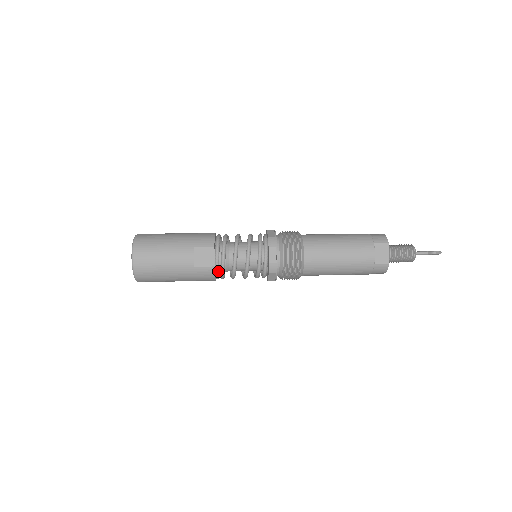
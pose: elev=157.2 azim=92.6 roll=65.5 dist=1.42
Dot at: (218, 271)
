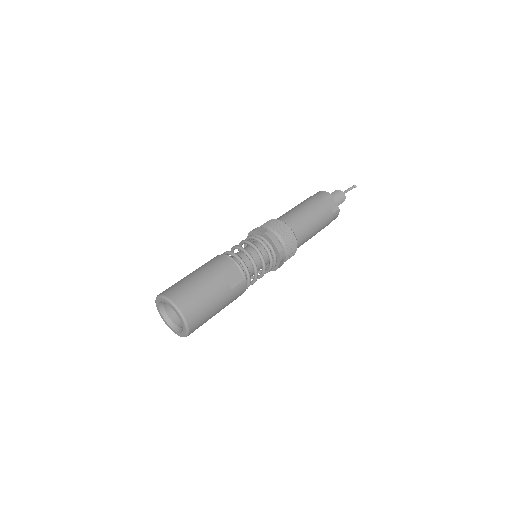
Dot at: (246, 282)
